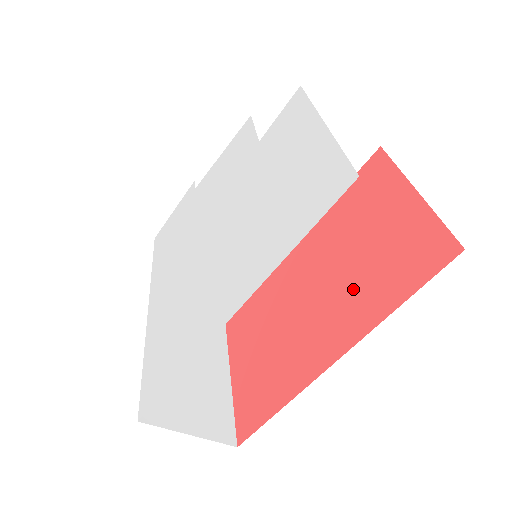
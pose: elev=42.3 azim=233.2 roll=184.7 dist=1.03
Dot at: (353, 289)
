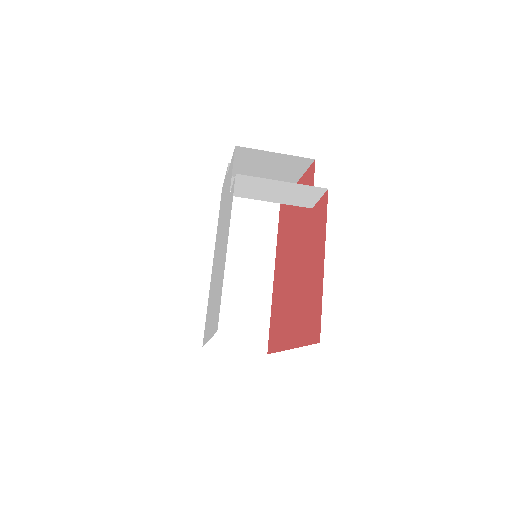
Dot at: (299, 308)
